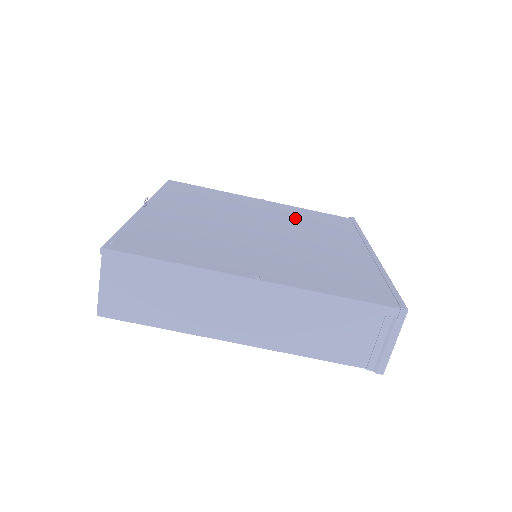
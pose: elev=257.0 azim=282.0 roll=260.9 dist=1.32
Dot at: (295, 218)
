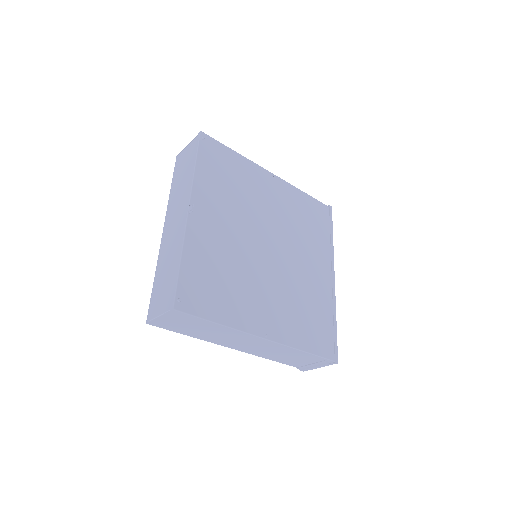
Dot at: (293, 216)
